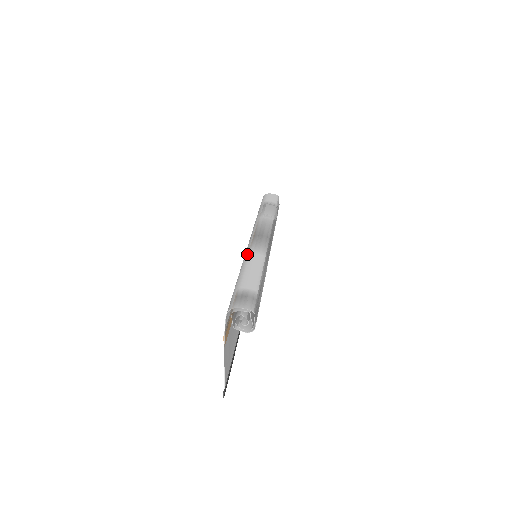
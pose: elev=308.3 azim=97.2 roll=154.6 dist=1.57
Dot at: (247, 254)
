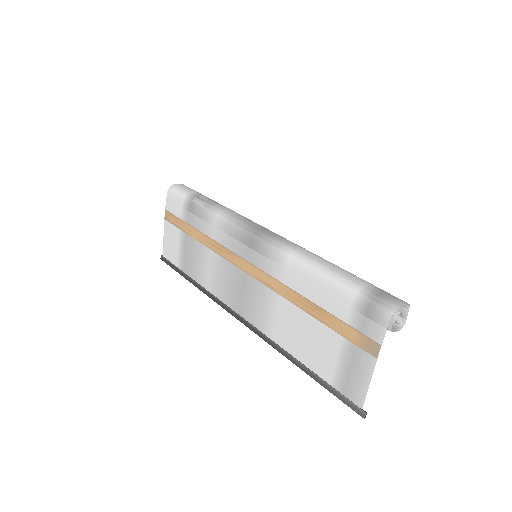
Dot at: (291, 252)
